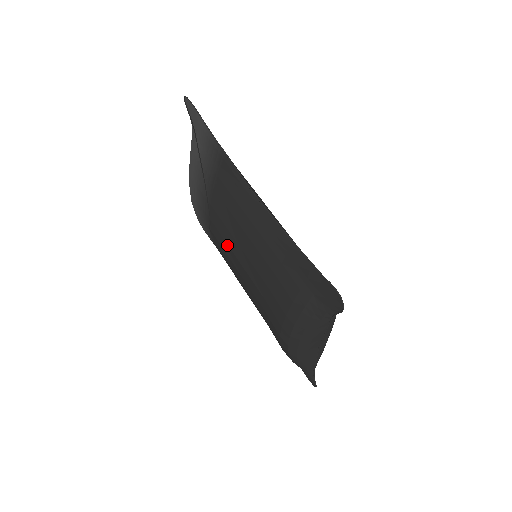
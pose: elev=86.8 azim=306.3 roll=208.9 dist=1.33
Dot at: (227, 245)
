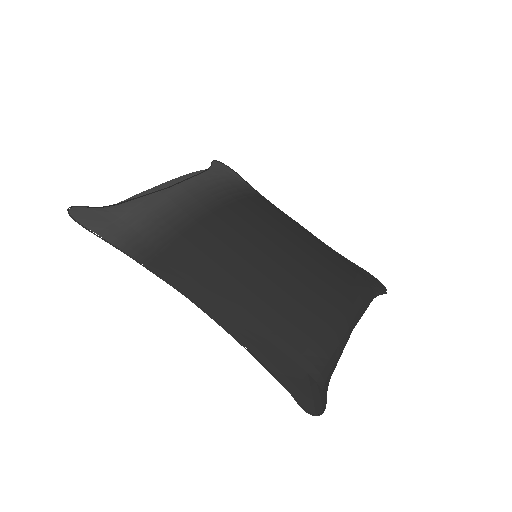
Dot at: occluded
